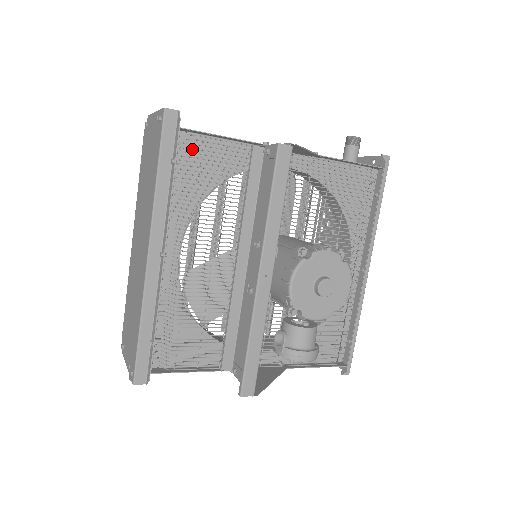
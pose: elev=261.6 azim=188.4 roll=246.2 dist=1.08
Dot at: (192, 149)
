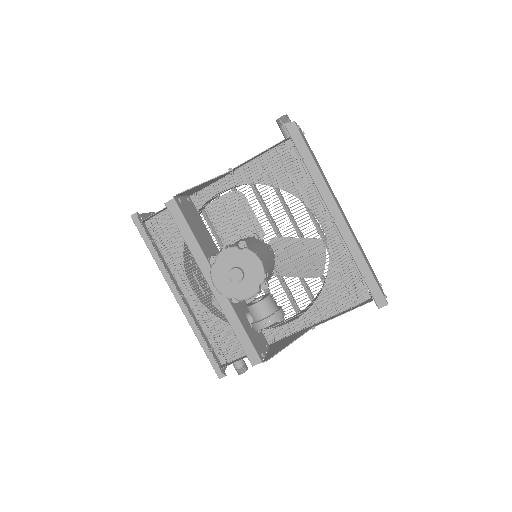
Dot at: (158, 226)
